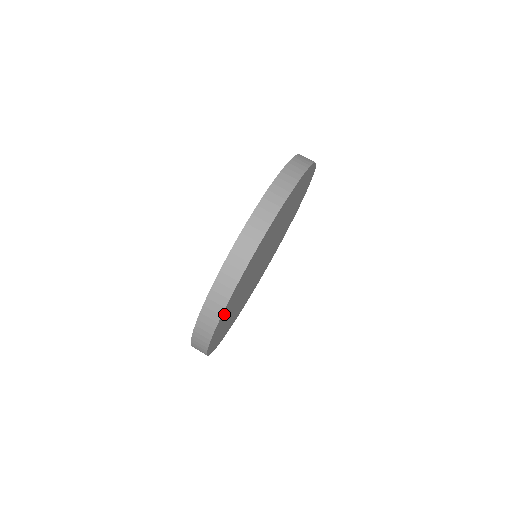
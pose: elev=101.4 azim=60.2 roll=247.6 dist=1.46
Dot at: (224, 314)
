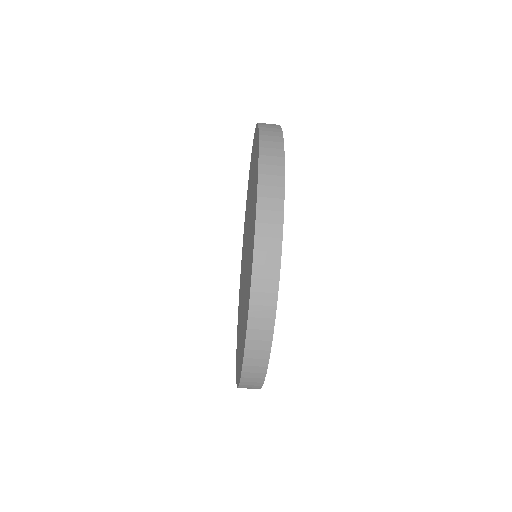
Dot at: occluded
